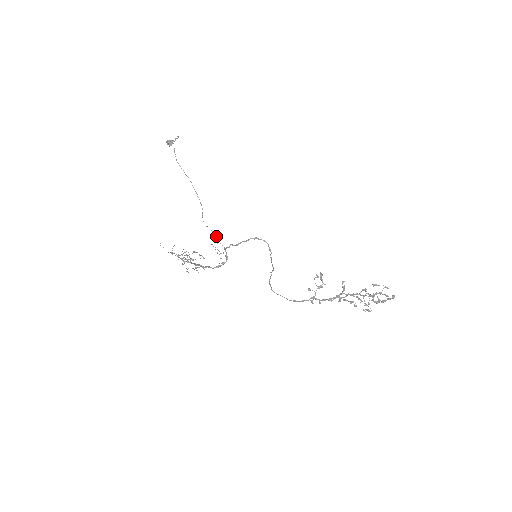
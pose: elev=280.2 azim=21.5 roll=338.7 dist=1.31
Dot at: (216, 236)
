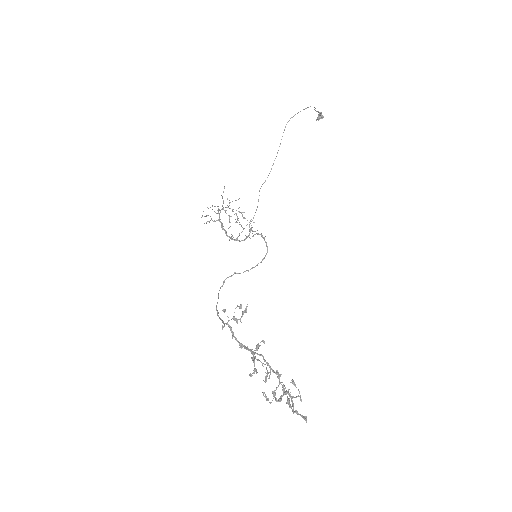
Dot at: occluded
